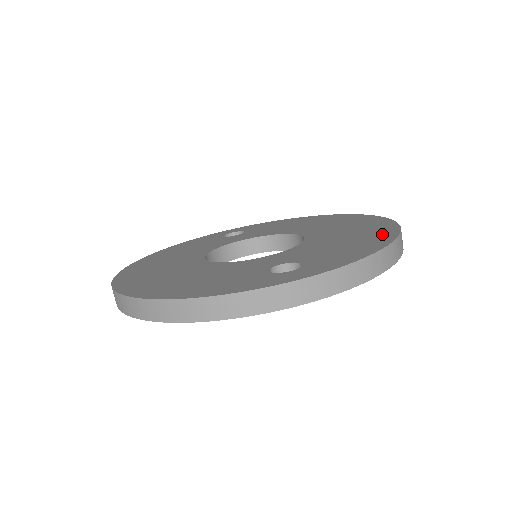
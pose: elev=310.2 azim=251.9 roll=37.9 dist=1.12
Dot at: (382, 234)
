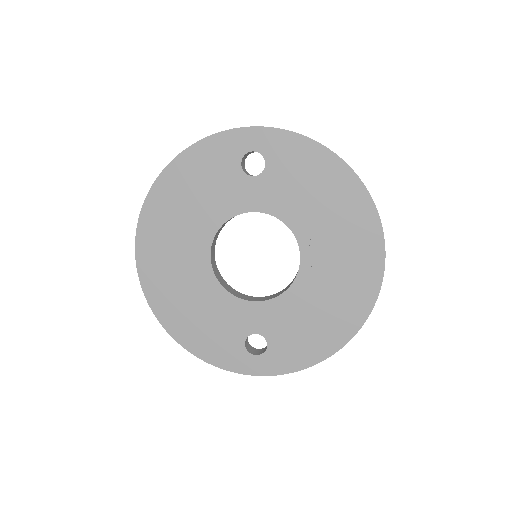
Dot at: occluded
